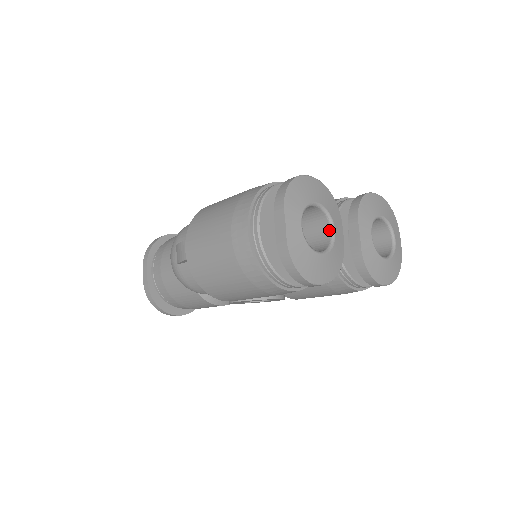
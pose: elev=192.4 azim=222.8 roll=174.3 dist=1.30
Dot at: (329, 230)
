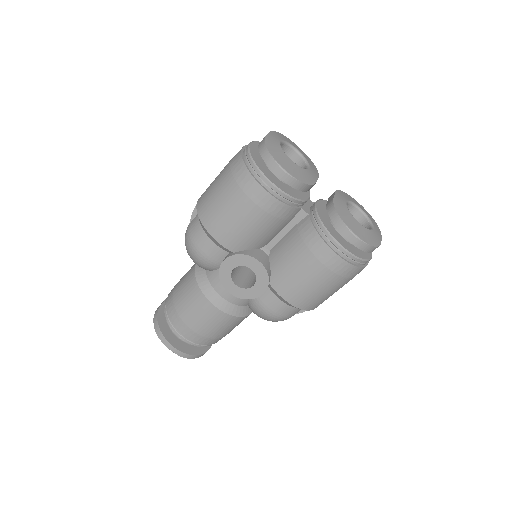
Dot at: occluded
